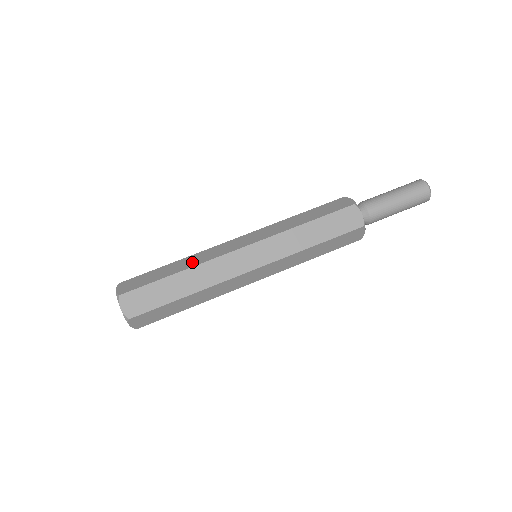
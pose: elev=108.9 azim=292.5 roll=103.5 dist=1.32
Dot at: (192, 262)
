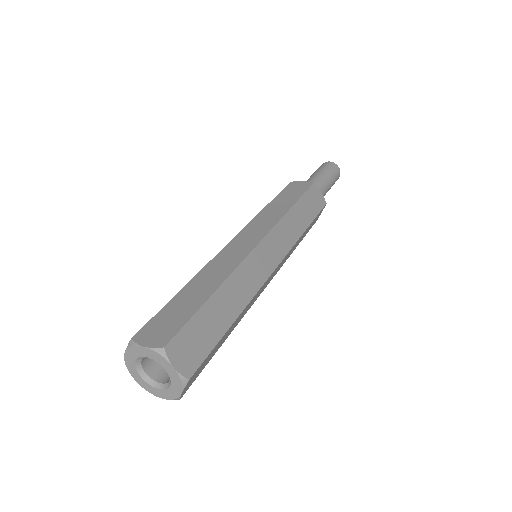
Dot at: occluded
